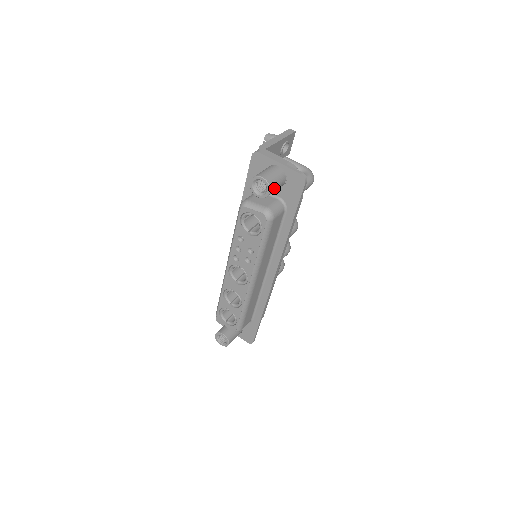
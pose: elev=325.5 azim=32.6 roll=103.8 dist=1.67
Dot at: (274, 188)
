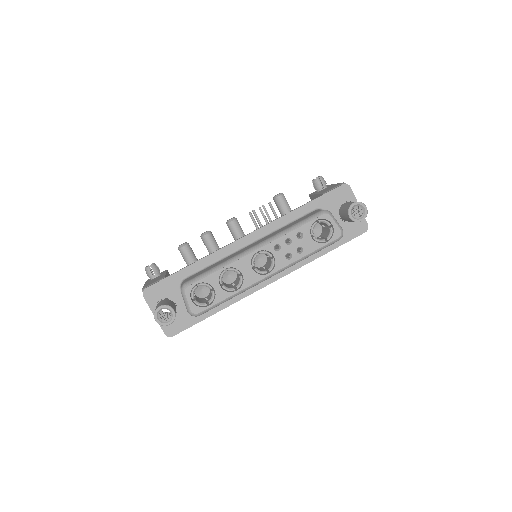
Dot at: occluded
